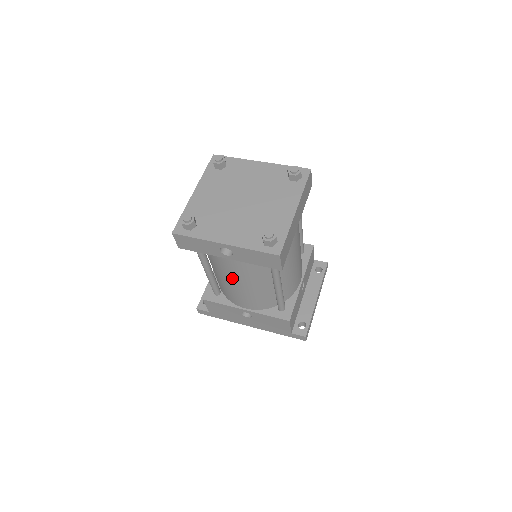
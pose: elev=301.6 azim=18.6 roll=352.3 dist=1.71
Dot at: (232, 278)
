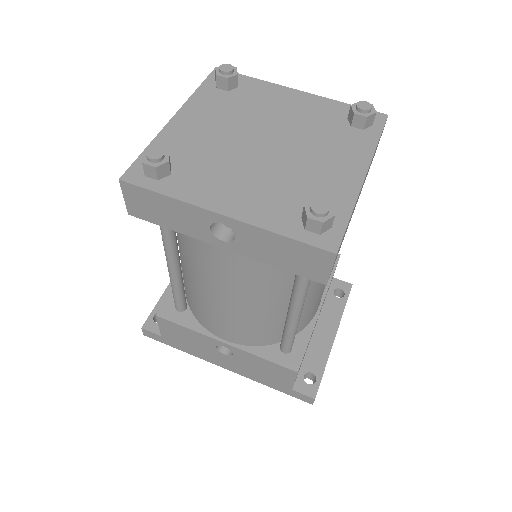
Dot at: (217, 286)
